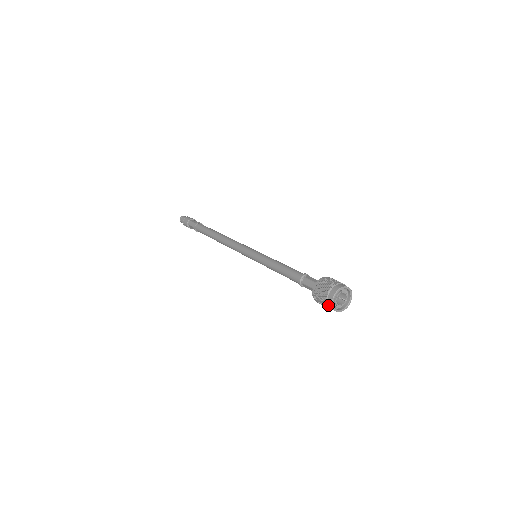
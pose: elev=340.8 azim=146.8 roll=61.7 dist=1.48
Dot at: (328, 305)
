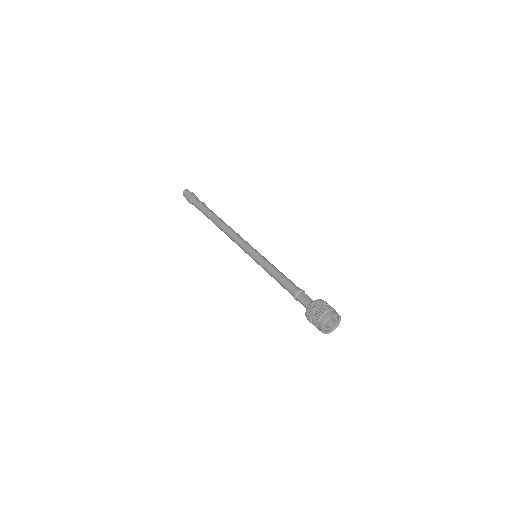
Dot at: (318, 328)
